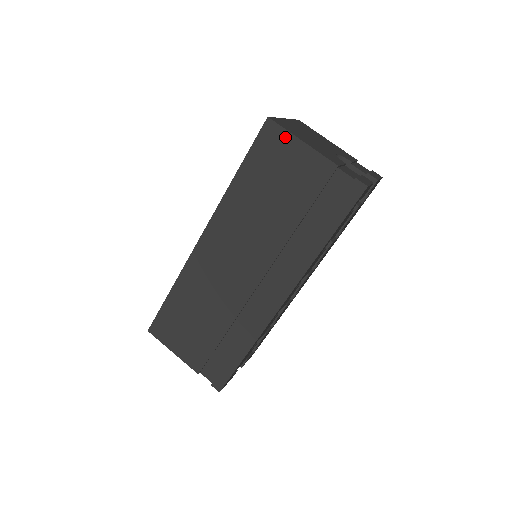
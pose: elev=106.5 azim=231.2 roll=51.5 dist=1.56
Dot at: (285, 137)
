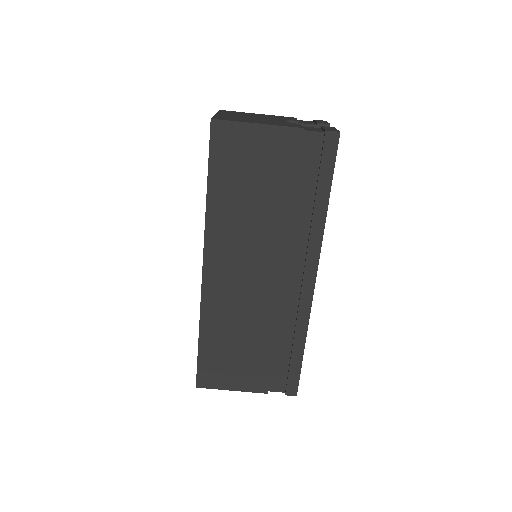
Dot at: (238, 129)
